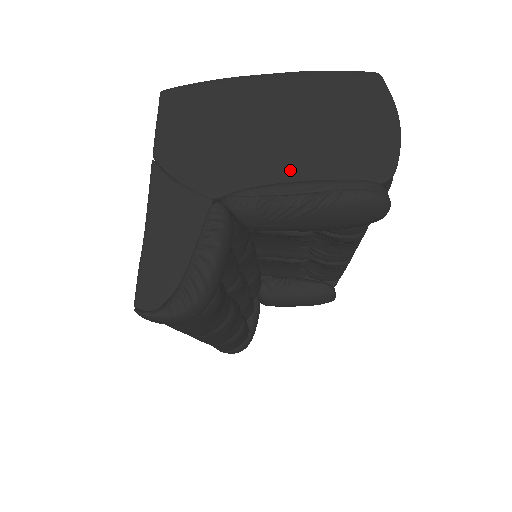
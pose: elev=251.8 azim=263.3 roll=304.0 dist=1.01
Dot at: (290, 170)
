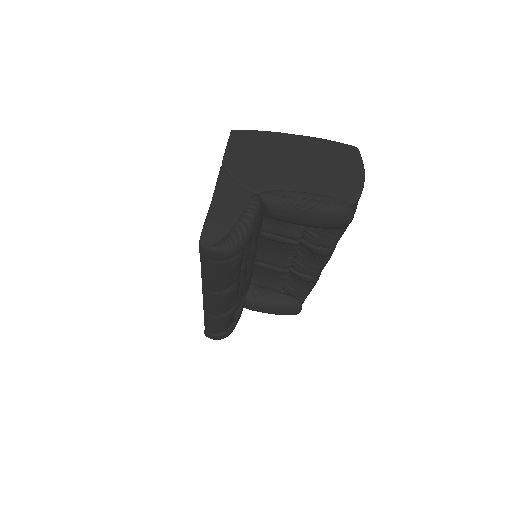
Dot at: (300, 187)
